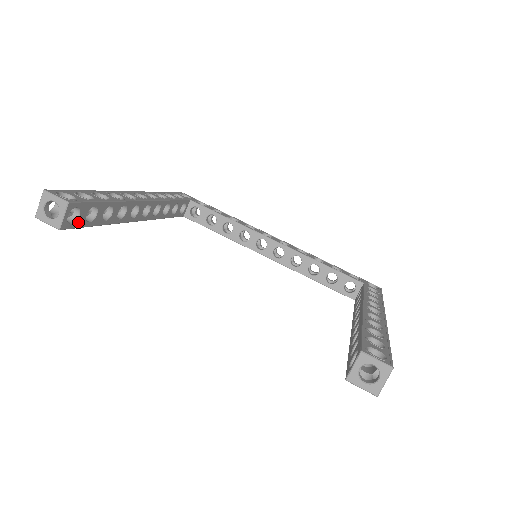
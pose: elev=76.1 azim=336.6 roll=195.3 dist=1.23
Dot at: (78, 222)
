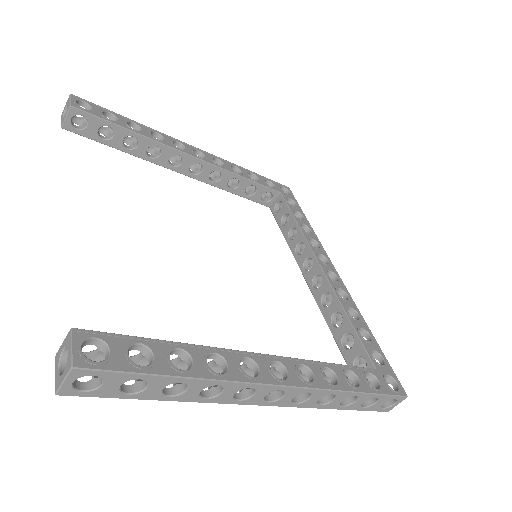
Dot at: (87, 132)
